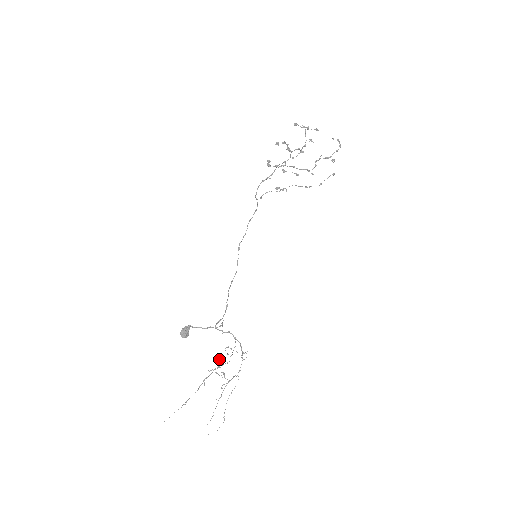
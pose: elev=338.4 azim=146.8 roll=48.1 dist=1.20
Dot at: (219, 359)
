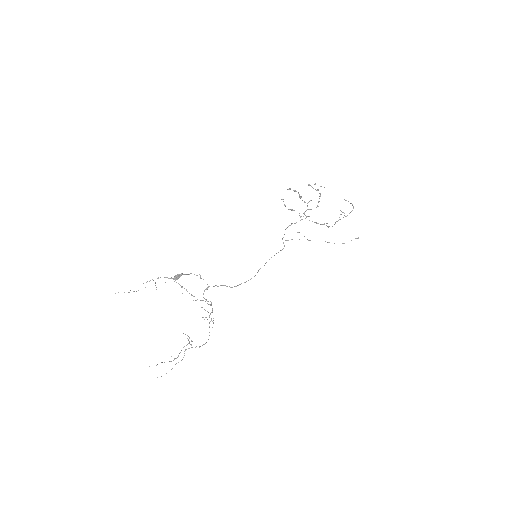
Dot at: occluded
